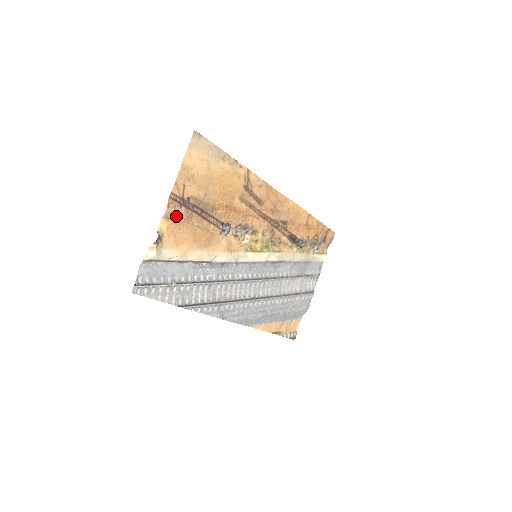
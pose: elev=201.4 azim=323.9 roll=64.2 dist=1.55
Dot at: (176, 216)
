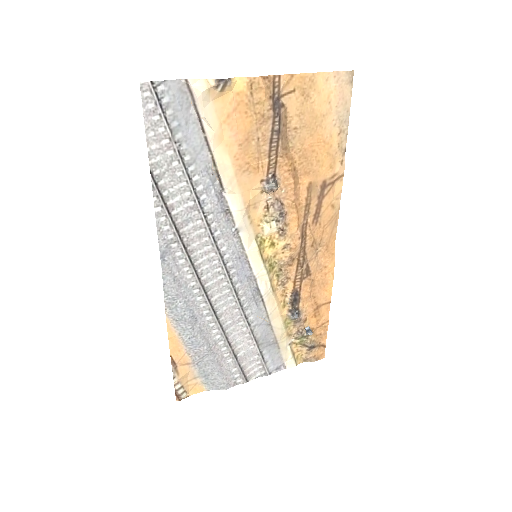
Dot at: (258, 96)
